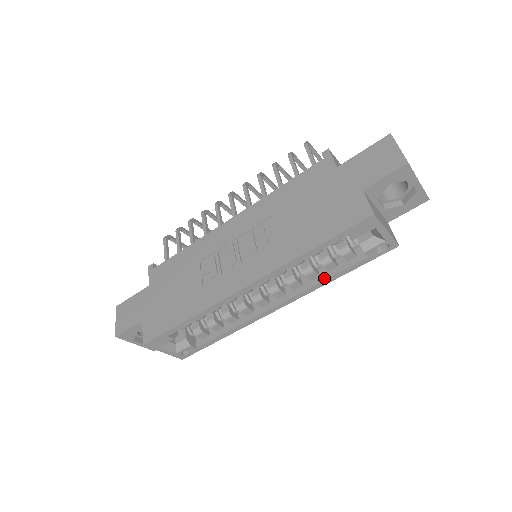
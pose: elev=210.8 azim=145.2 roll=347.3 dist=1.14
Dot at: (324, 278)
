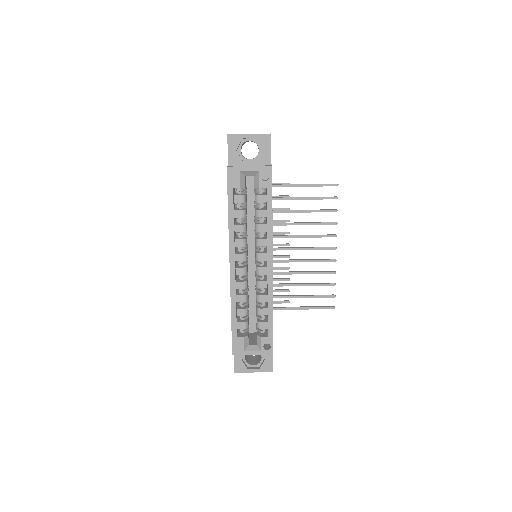
Dot at: (267, 223)
